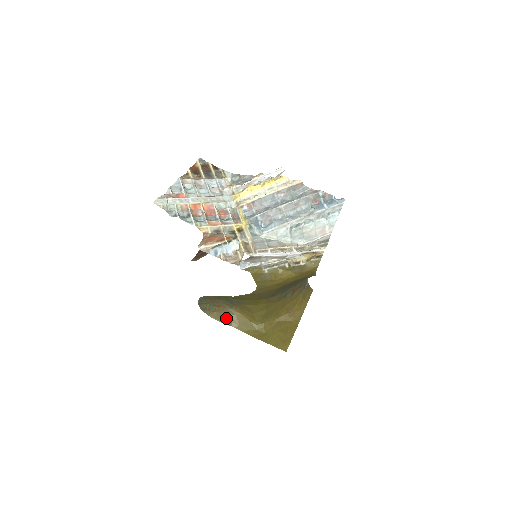
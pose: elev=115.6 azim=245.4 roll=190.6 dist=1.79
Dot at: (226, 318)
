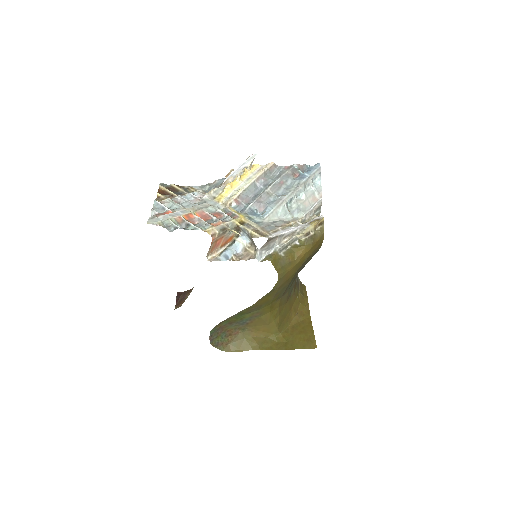
Dot at: (242, 345)
